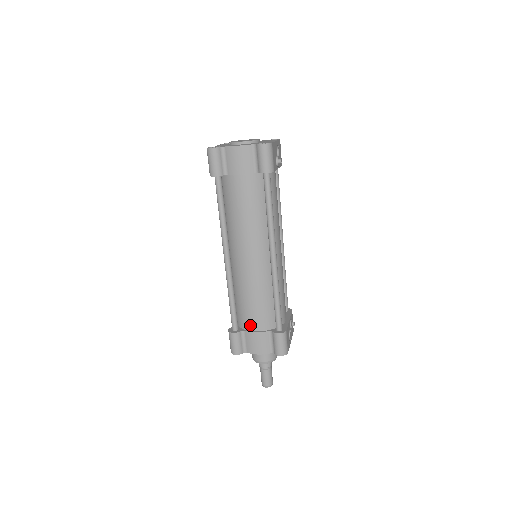
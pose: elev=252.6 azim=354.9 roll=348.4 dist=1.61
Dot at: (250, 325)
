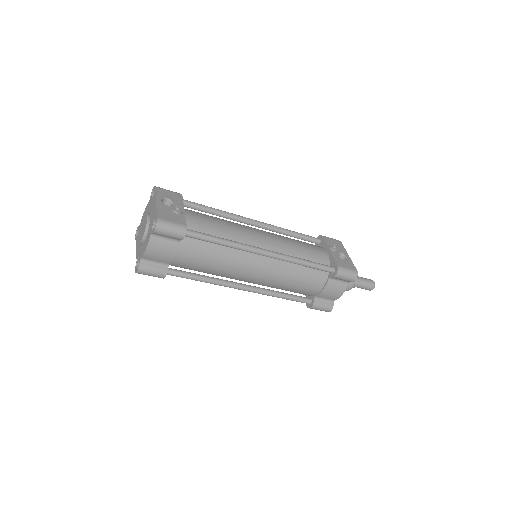
Dot at: (314, 291)
